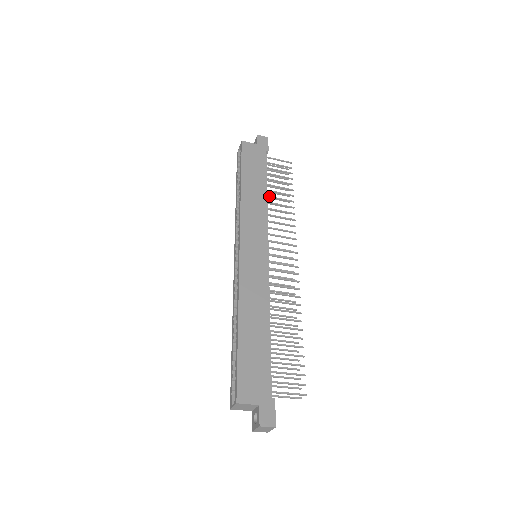
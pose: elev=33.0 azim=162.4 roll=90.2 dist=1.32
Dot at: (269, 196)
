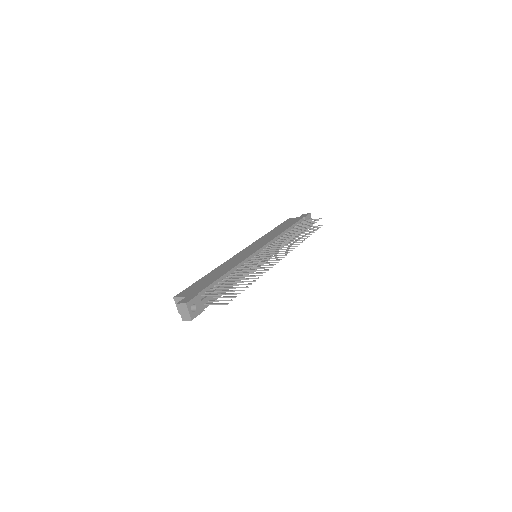
Dot at: (288, 233)
